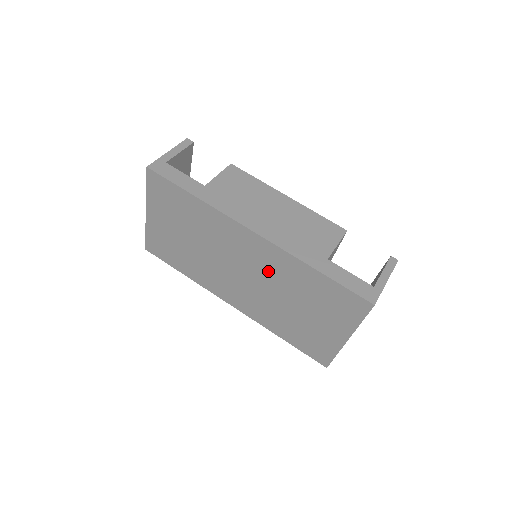
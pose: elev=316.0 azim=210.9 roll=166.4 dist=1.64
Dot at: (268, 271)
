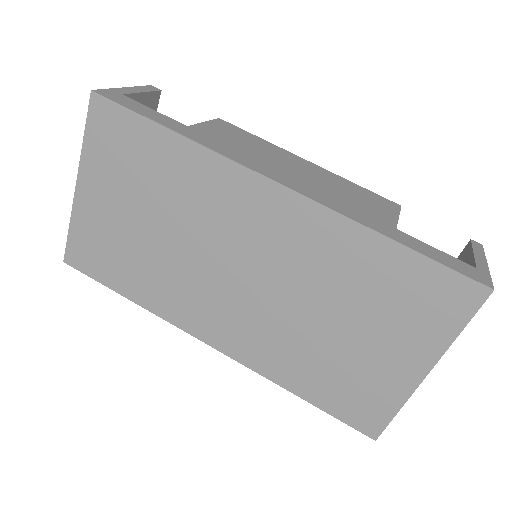
Dot at: (292, 259)
